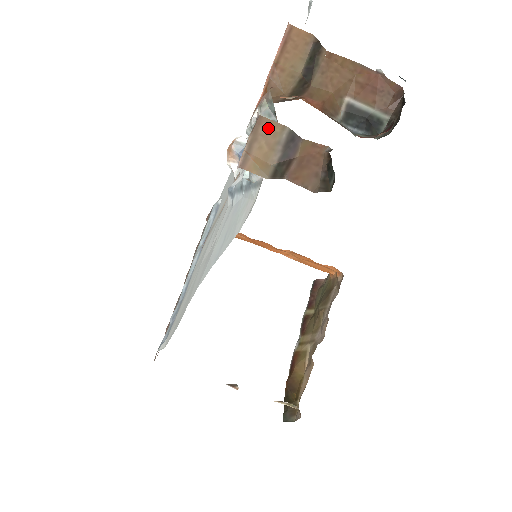
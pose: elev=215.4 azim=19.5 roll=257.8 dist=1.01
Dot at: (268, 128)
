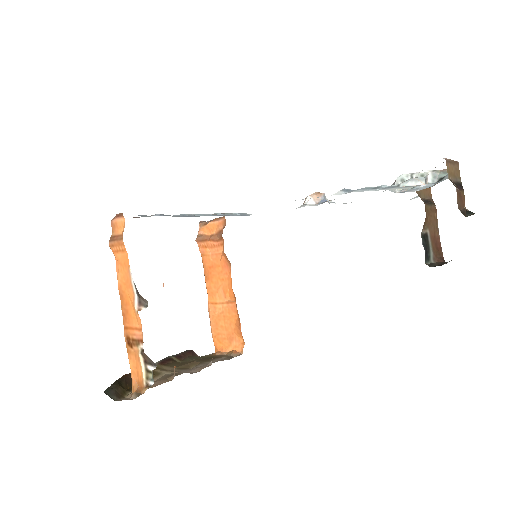
Dot at: (458, 169)
